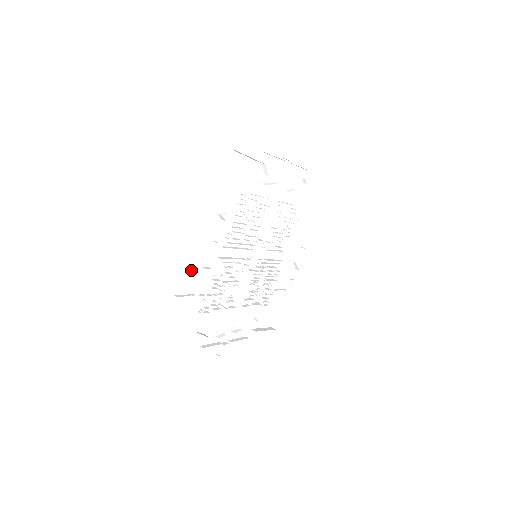
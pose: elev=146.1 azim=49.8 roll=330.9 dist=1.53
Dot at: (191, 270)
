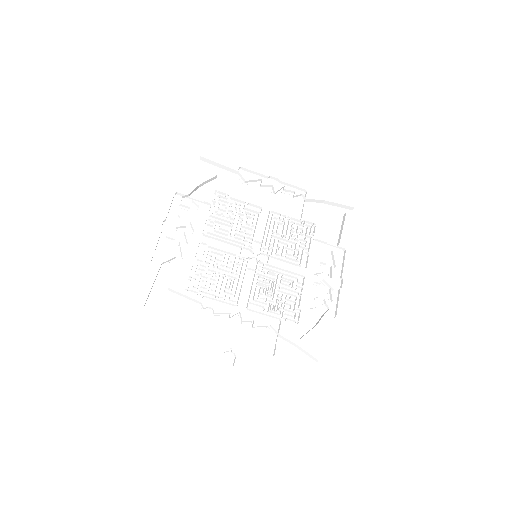
Dot at: (171, 247)
